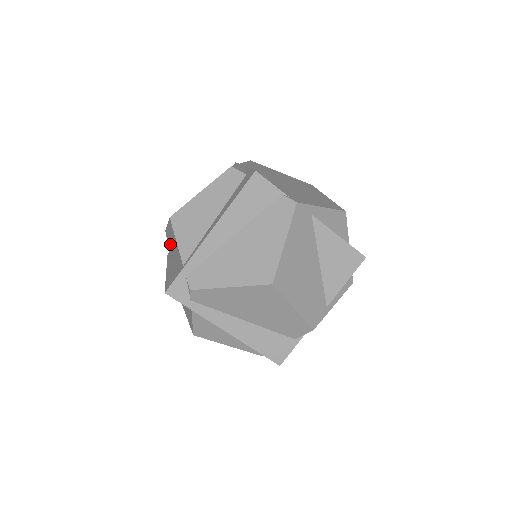
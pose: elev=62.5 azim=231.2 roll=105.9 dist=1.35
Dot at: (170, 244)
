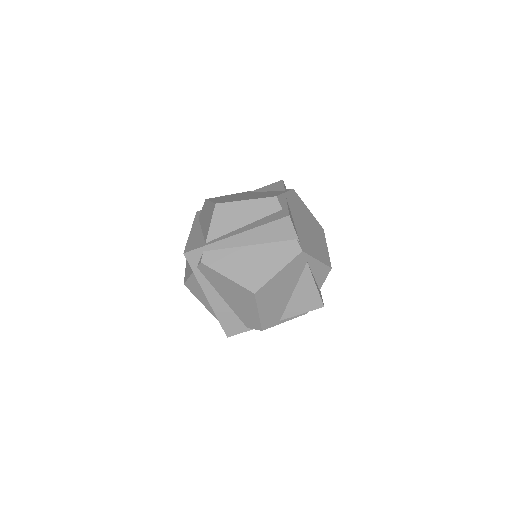
Dot at: (204, 213)
